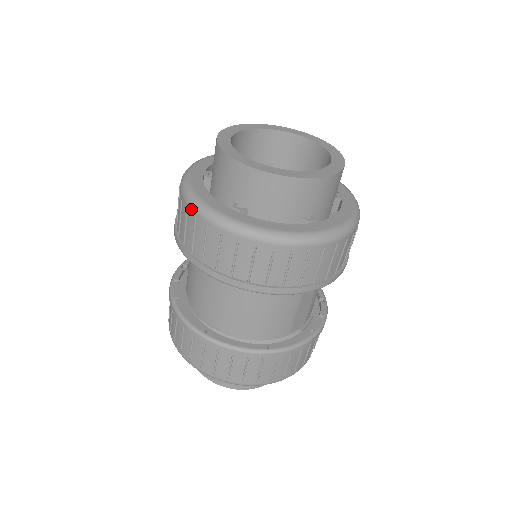
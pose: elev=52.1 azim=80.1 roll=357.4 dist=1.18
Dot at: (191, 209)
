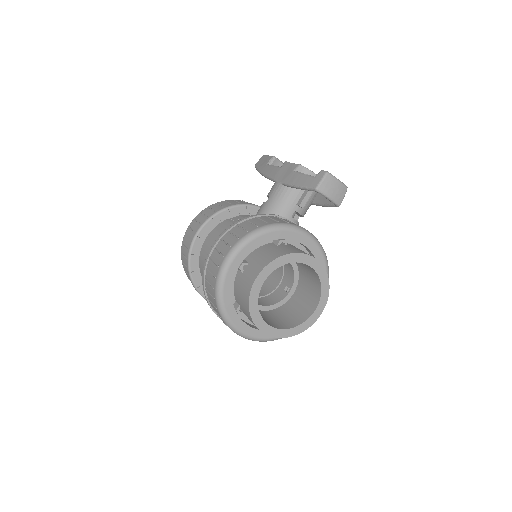
Dot at: (215, 294)
